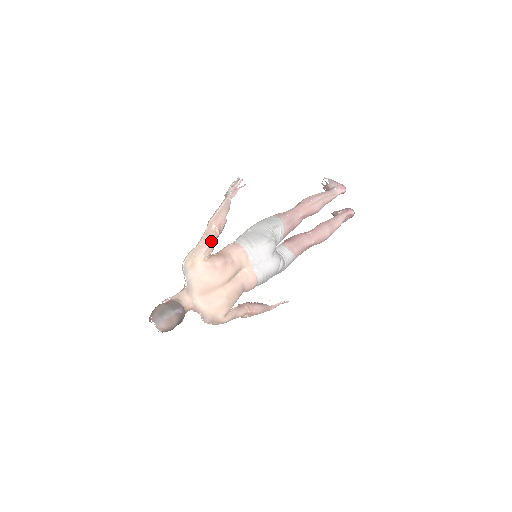
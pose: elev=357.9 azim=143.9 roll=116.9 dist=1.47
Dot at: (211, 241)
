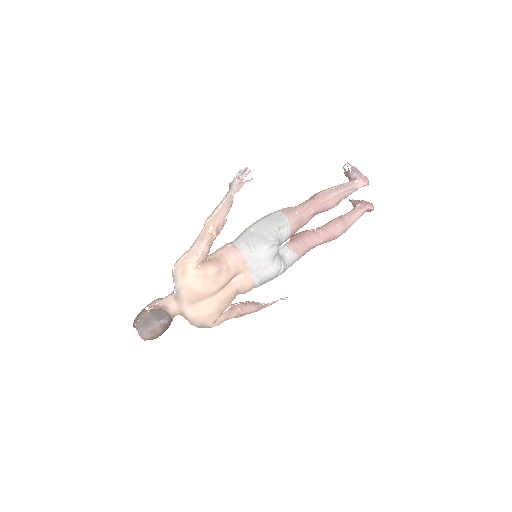
Dot at: (206, 246)
